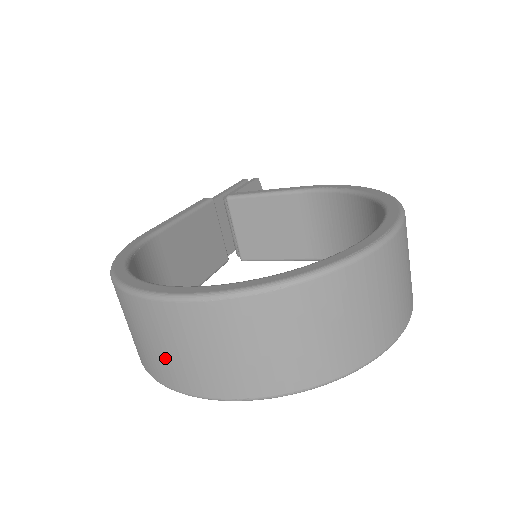
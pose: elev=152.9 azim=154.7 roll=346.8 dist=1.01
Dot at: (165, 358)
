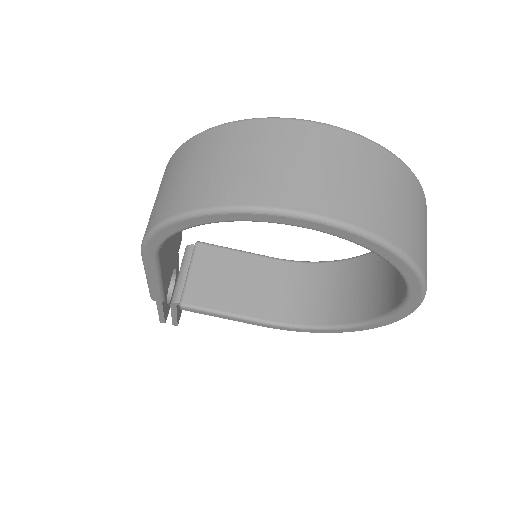
Dot at: (285, 172)
